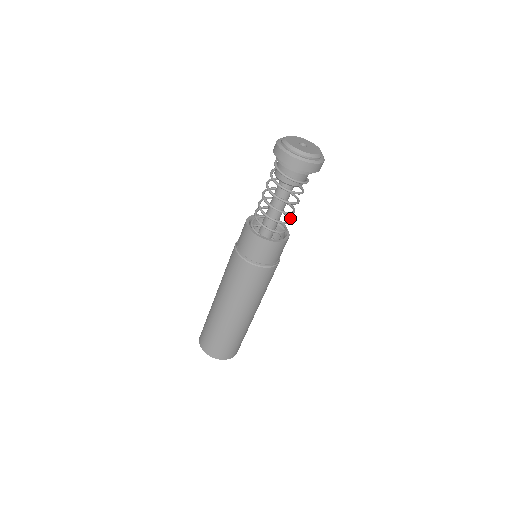
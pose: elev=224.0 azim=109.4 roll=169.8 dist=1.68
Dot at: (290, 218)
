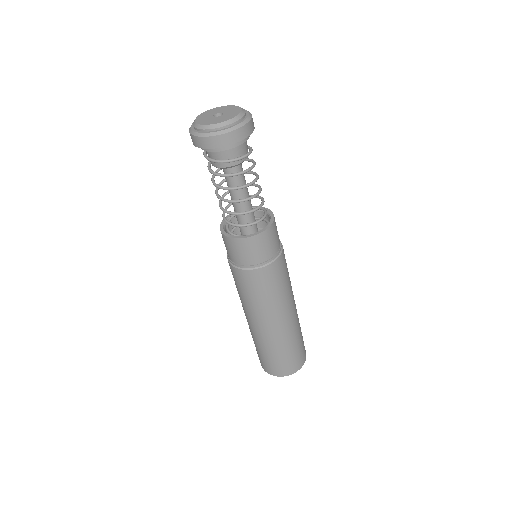
Dot at: (261, 203)
